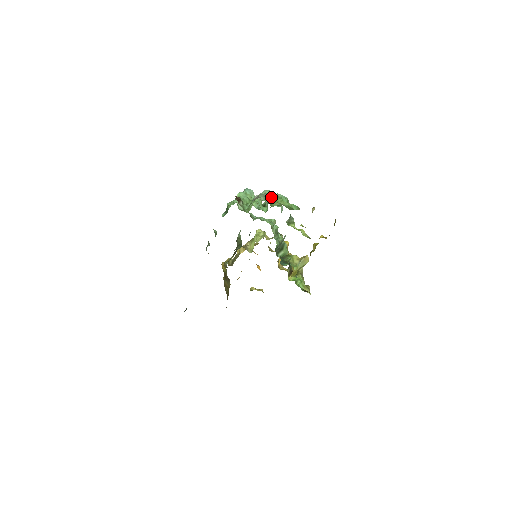
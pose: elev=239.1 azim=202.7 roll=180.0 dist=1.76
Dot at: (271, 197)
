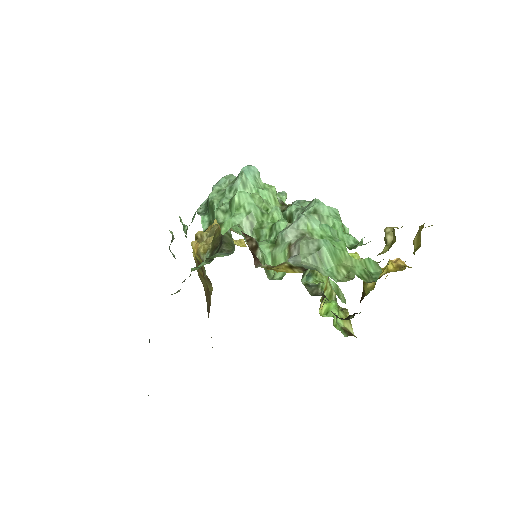
Dot at: (328, 255)
